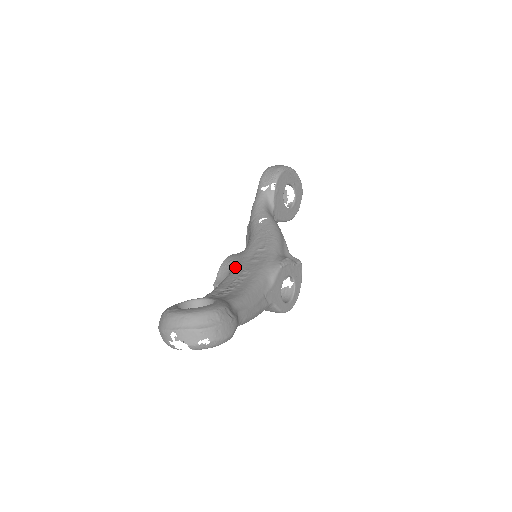
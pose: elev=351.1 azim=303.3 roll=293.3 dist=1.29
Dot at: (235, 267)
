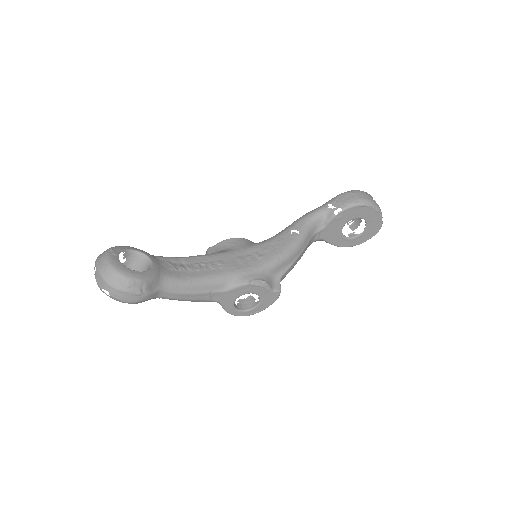
Dot at: (223, 252)
